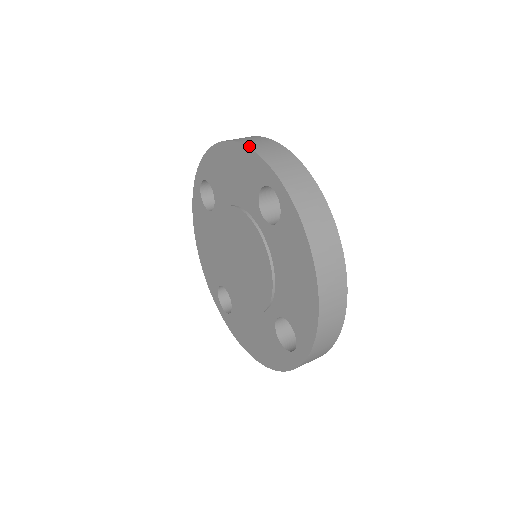
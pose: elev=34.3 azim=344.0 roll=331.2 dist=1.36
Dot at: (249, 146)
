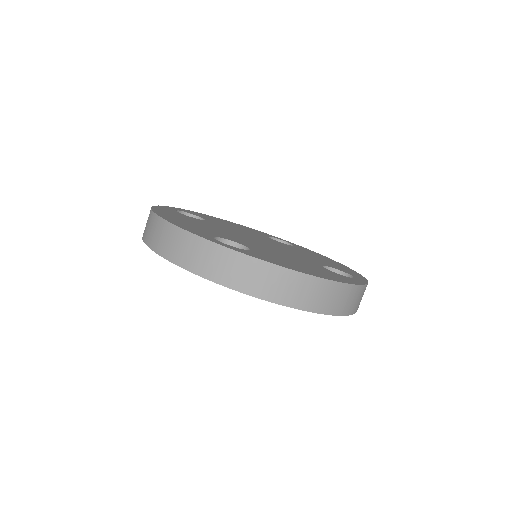
Dot at: (161, 255)
